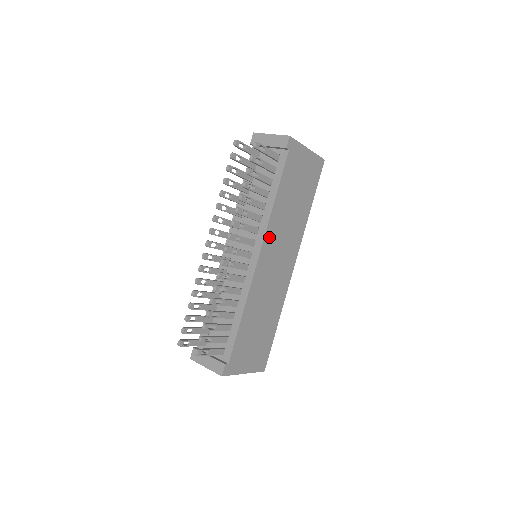
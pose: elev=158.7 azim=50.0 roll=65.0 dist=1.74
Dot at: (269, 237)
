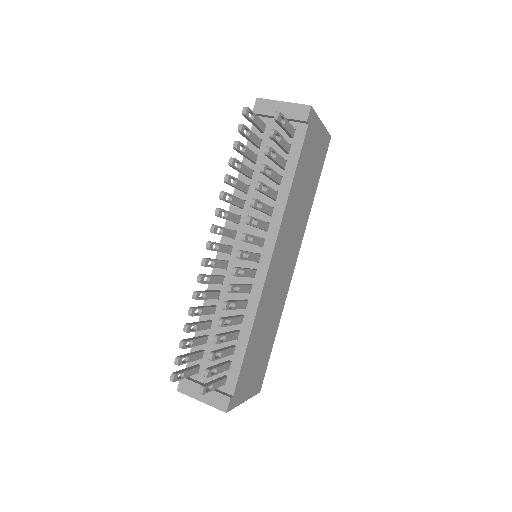
Dot at: (281, 234)
